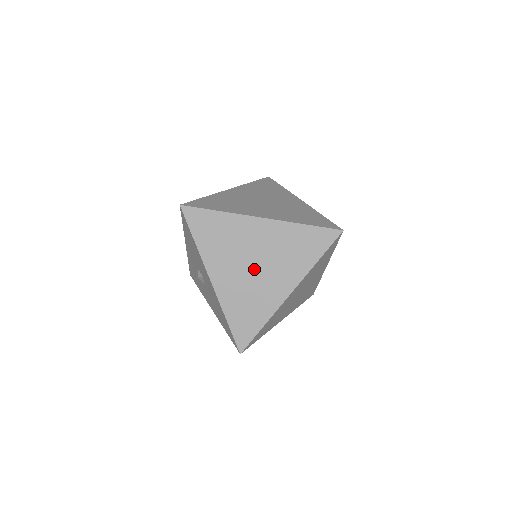
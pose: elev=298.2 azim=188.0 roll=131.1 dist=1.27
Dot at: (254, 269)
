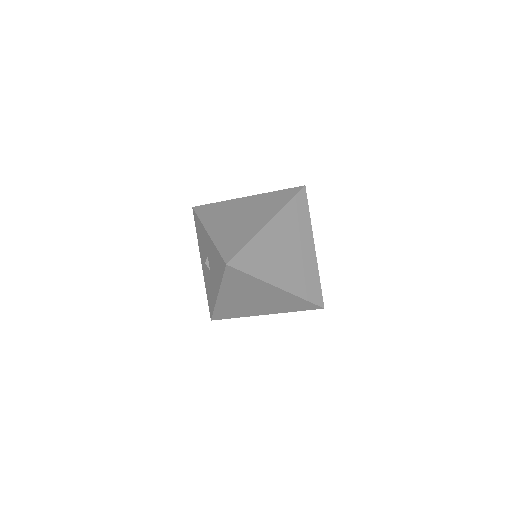
Dot at: (240, 218)
